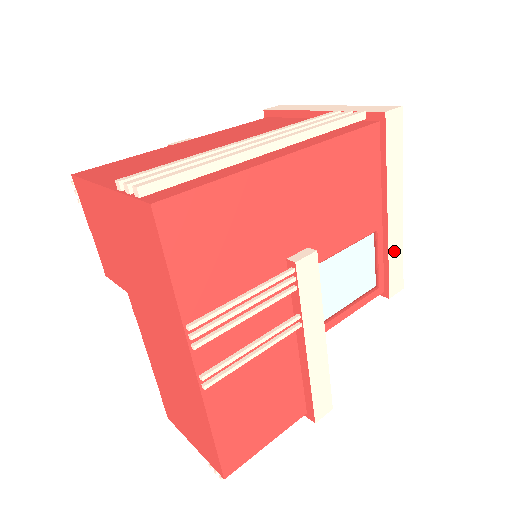
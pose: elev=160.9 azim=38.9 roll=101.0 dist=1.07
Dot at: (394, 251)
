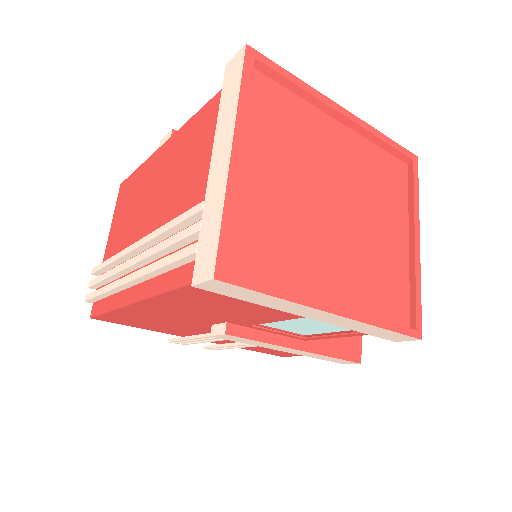
Dot at: (362, 328)
